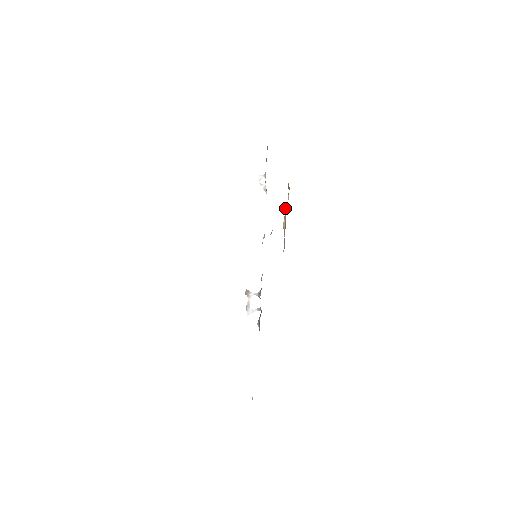
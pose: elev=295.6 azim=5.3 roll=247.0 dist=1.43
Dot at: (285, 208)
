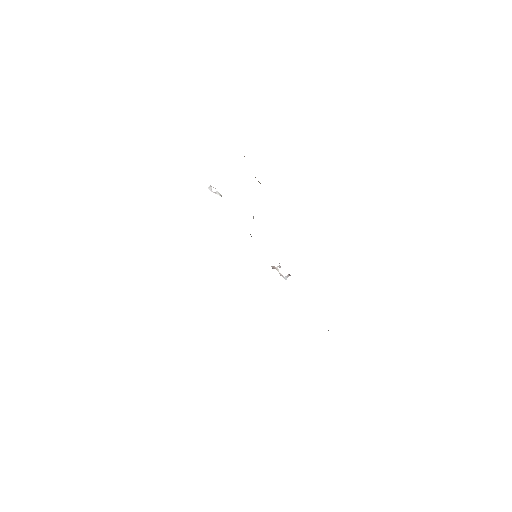
Dot at: occluded
